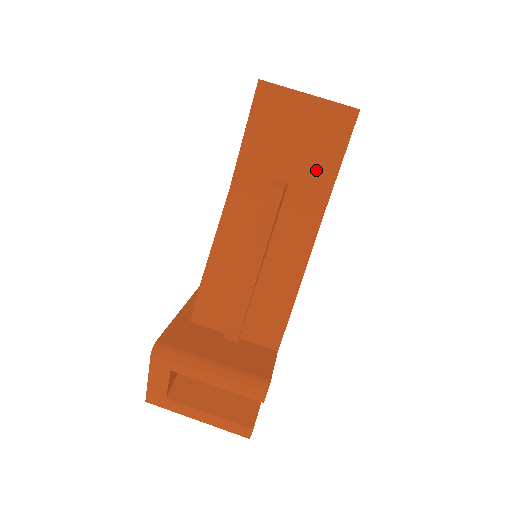
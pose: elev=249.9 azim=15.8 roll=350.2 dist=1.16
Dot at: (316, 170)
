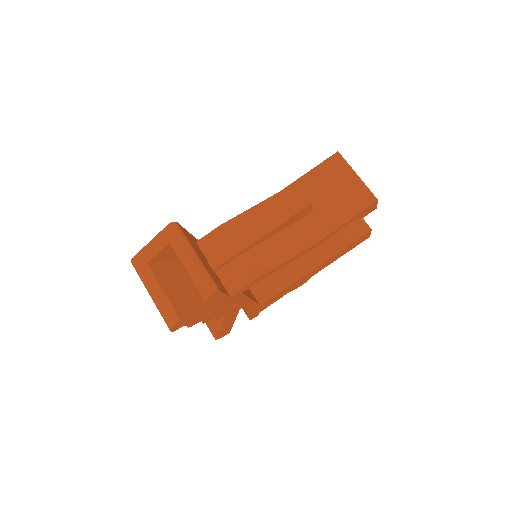
Dot at: (333, 214)
